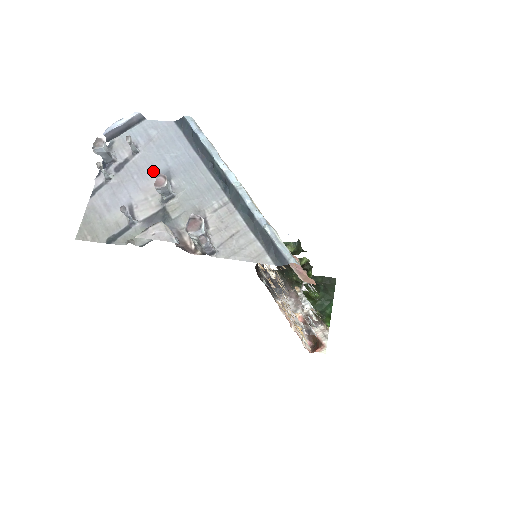
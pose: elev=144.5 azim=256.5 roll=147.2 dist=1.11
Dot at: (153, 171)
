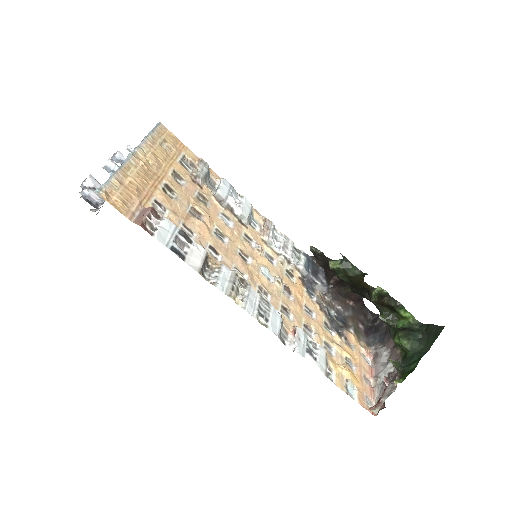
Dot at: occluded
